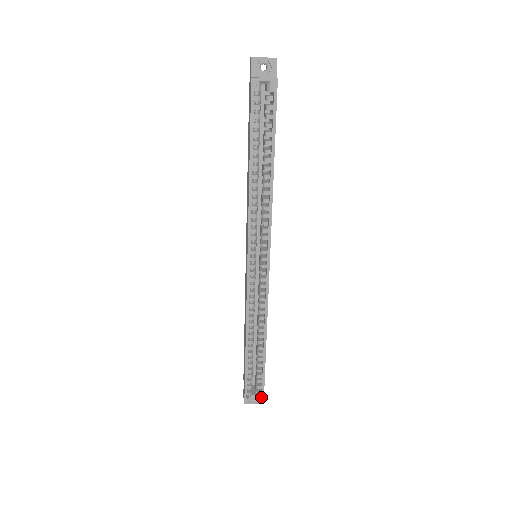
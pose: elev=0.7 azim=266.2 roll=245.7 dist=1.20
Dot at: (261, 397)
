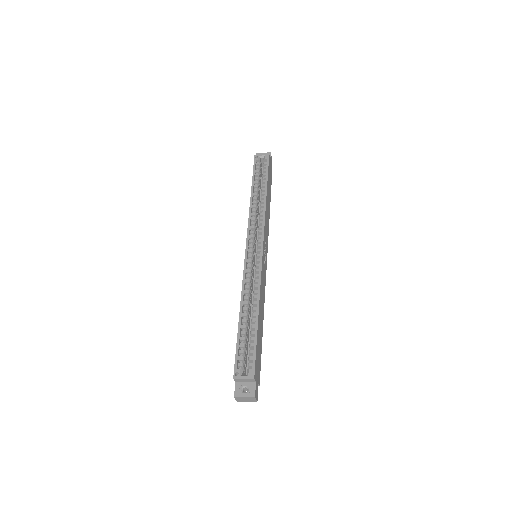
Dot at: (251, 375)
